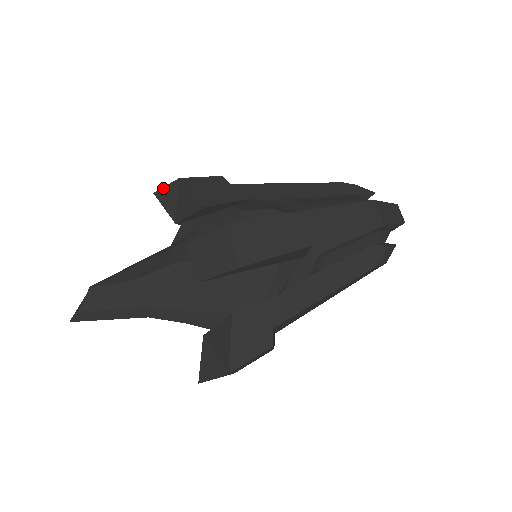
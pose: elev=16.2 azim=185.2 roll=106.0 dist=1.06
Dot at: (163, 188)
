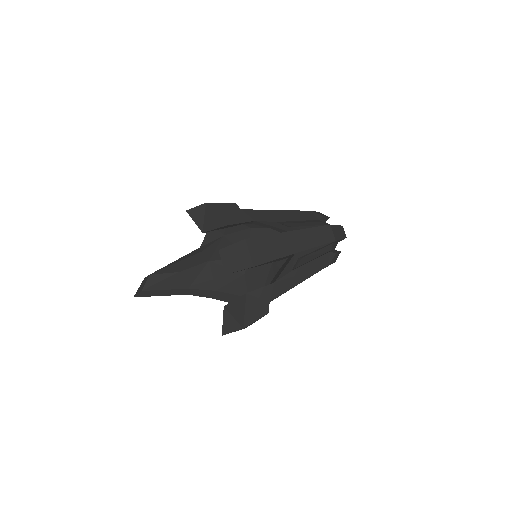
Dot at: (194, 208)
